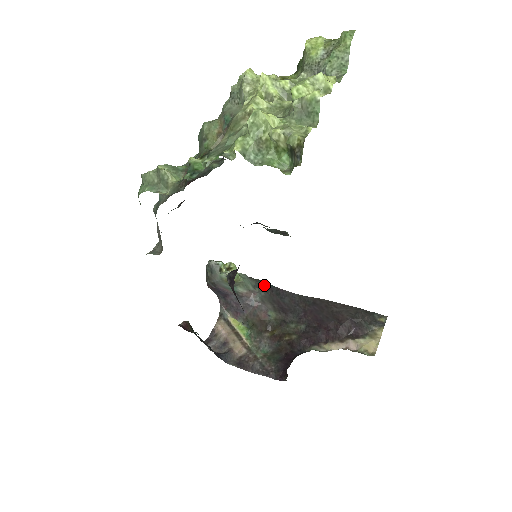
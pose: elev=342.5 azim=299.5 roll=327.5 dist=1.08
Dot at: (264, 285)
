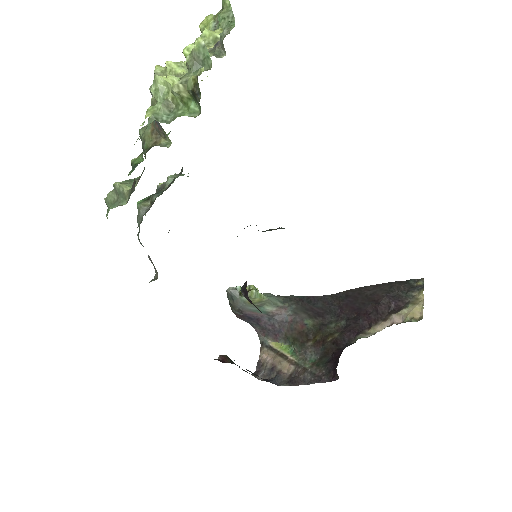
Dot at: (293, 298)
